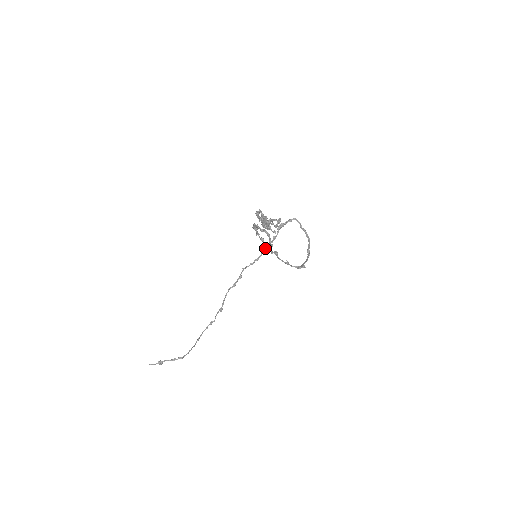
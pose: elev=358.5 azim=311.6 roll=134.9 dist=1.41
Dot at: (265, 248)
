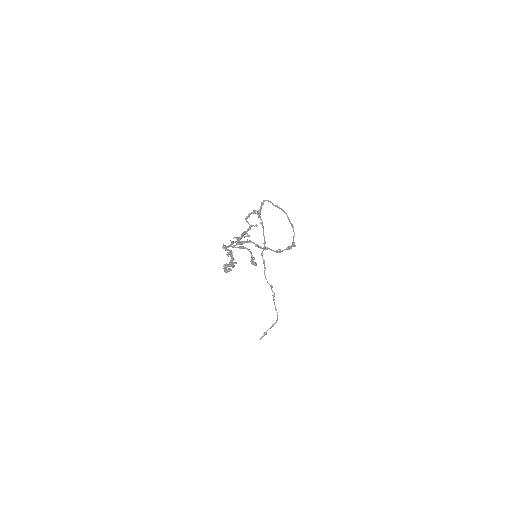
Dot at: (263, 233)
